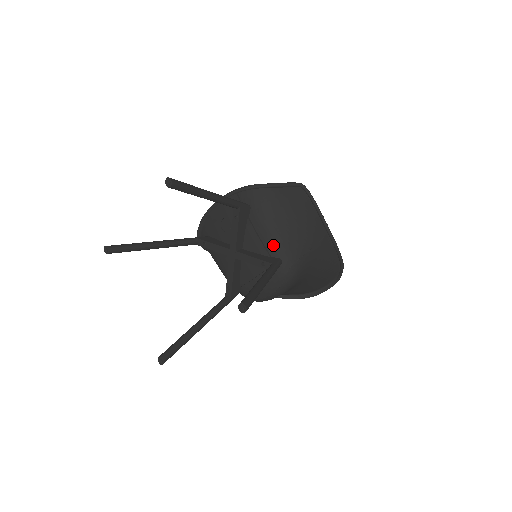
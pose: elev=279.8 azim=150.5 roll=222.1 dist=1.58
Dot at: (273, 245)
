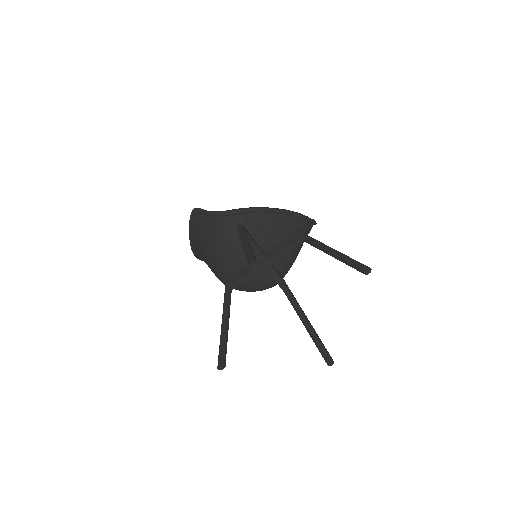
Dot at: (288, 267)
